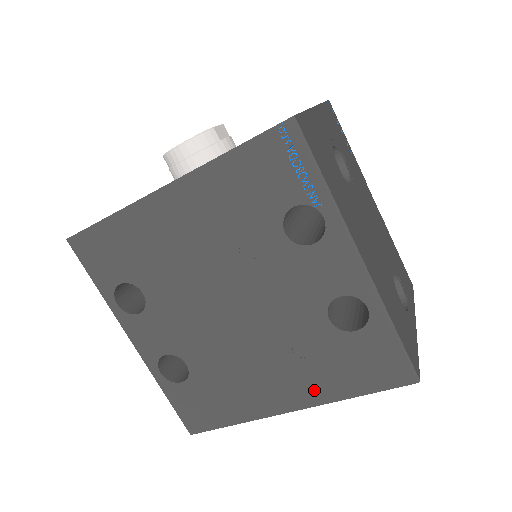
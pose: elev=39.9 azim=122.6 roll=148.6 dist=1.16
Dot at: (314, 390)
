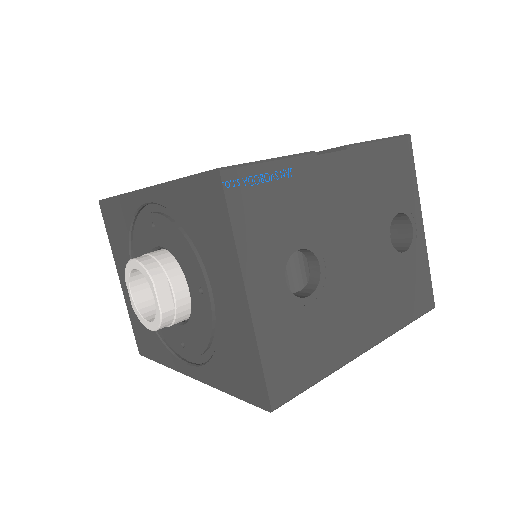
Dot at: occluded
